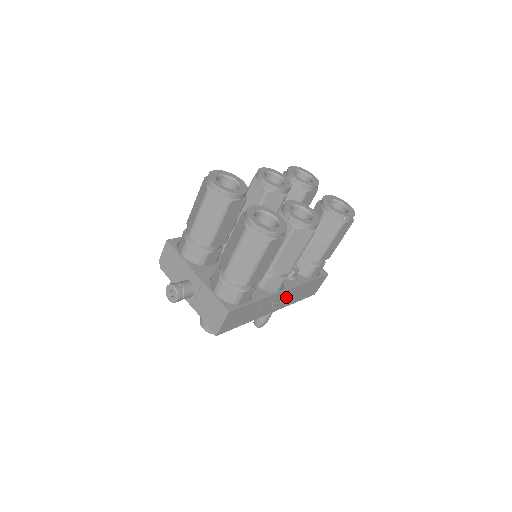
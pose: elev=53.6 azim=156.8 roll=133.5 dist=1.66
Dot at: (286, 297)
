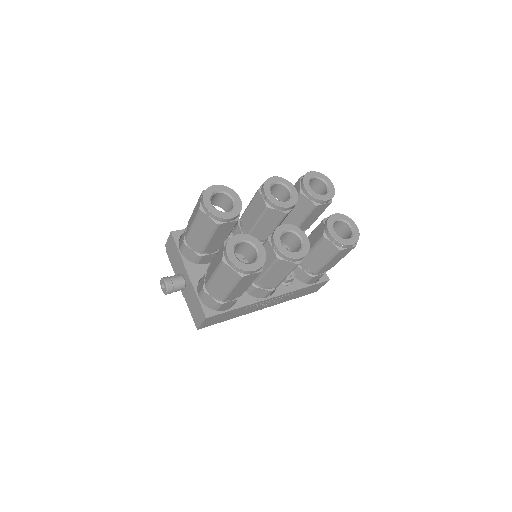
Dot at: (277, 299)
